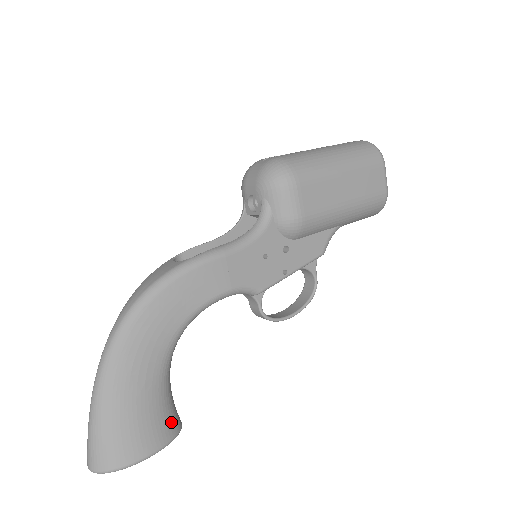
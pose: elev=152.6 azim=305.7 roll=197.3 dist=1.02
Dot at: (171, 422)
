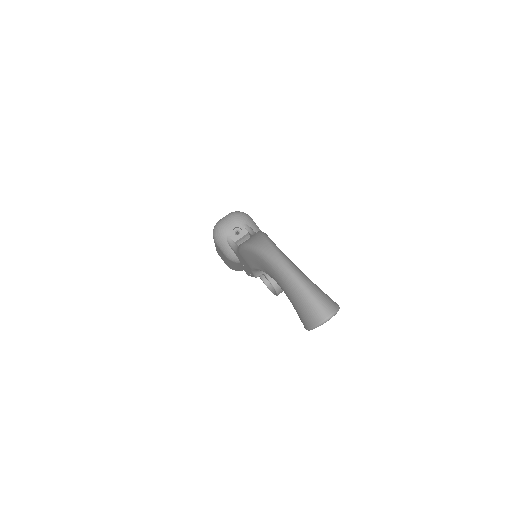
Dot at: occluded
